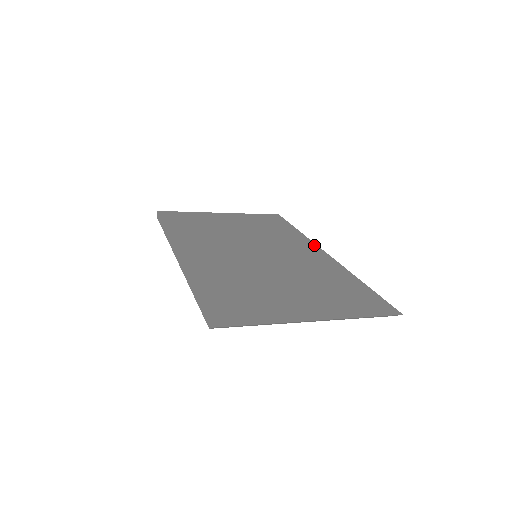
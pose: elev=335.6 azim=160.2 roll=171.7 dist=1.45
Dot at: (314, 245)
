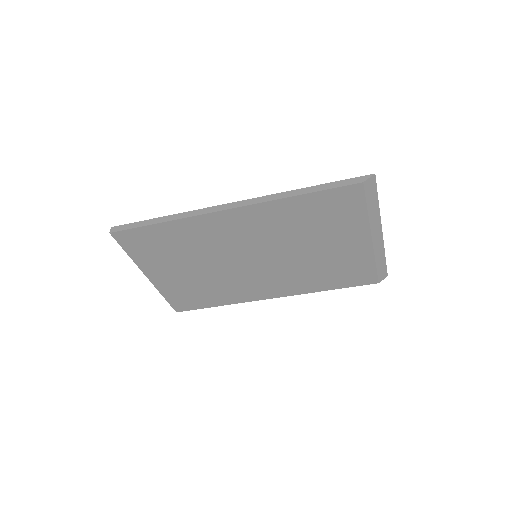
Dot at: occluded
